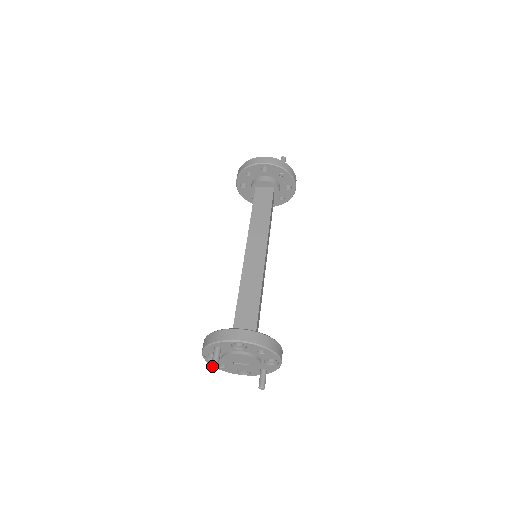
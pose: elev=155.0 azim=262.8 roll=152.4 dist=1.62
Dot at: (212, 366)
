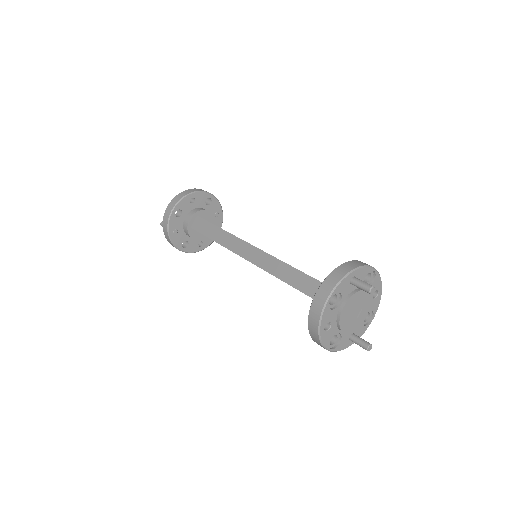
Dot at: (373, 286)
